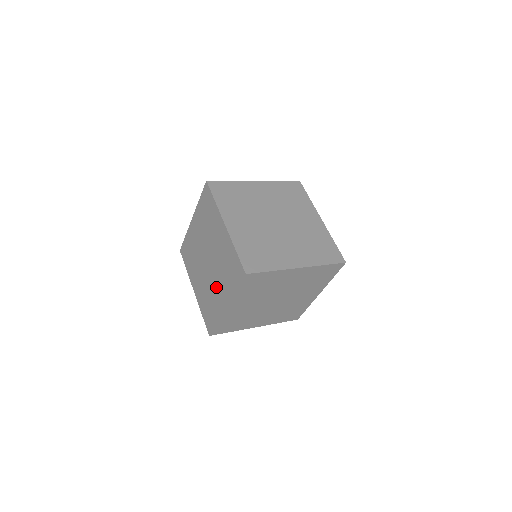
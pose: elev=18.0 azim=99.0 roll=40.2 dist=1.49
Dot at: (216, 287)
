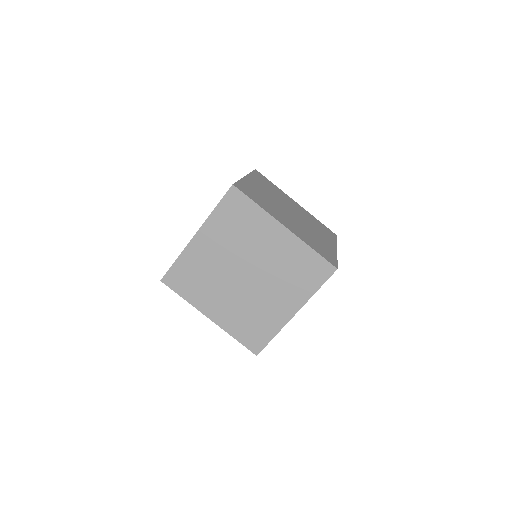
Dot at: (270, 299)
